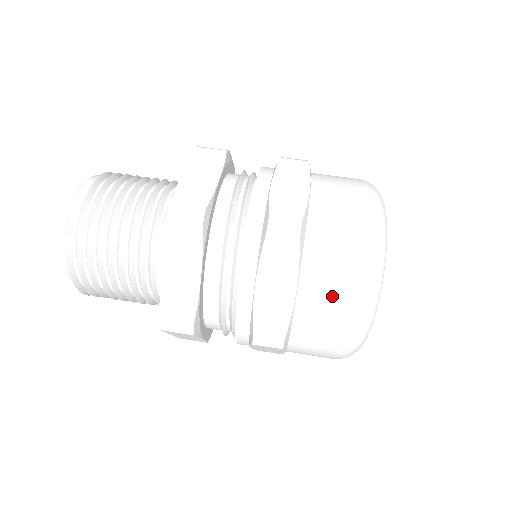
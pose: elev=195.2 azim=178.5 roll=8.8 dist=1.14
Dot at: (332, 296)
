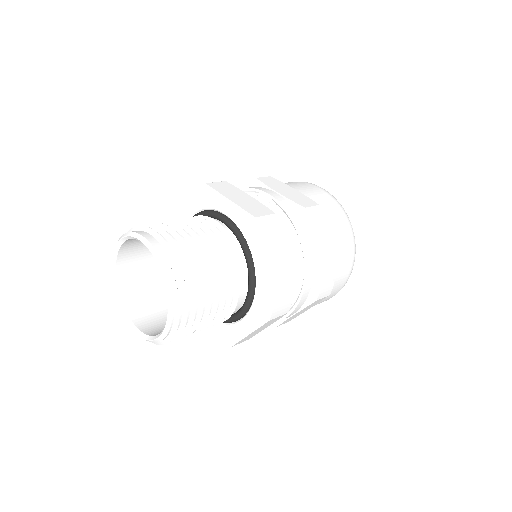
Dot at: (344, 246)
